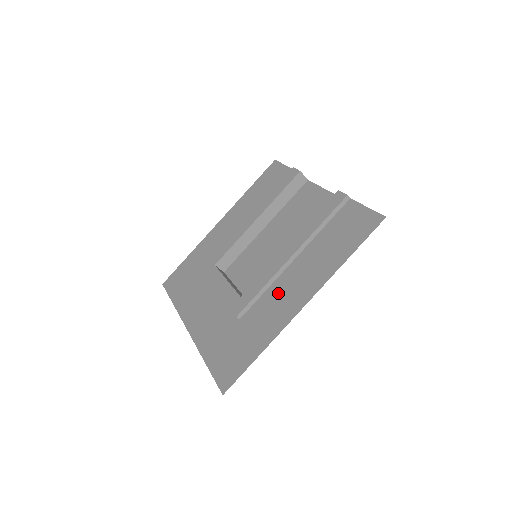
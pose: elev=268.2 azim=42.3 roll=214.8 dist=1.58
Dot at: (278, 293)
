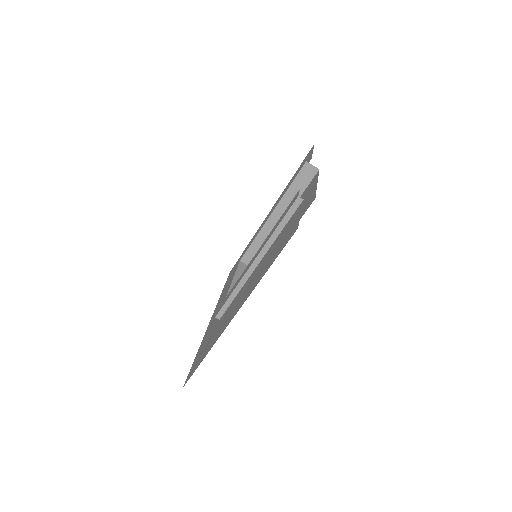
Dot at: (236, 300)
